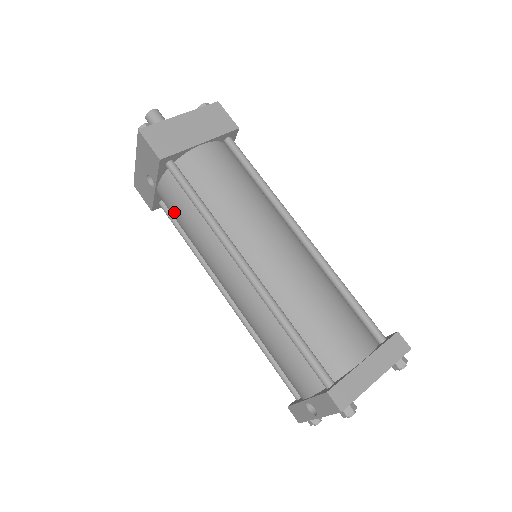
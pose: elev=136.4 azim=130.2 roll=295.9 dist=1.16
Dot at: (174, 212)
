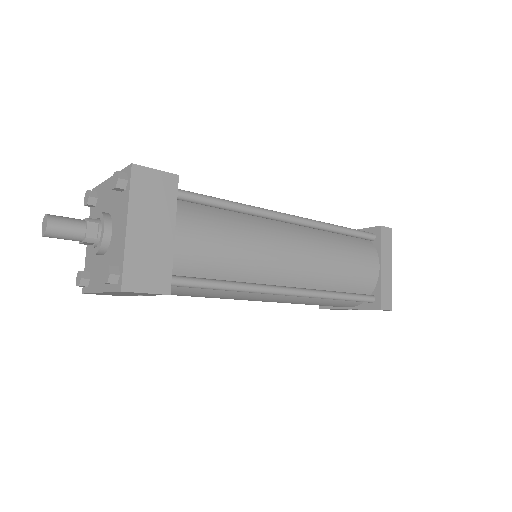
Dot at: occluded
